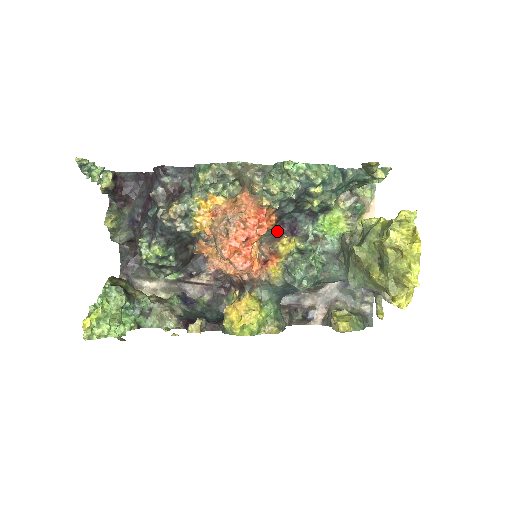
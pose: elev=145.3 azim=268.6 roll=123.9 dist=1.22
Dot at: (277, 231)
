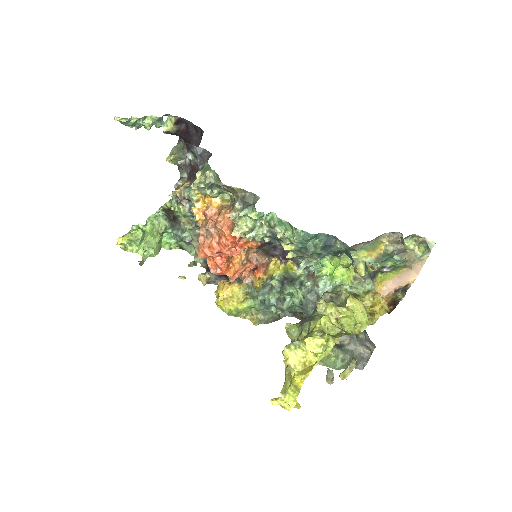
Dot at: (269, 250)
